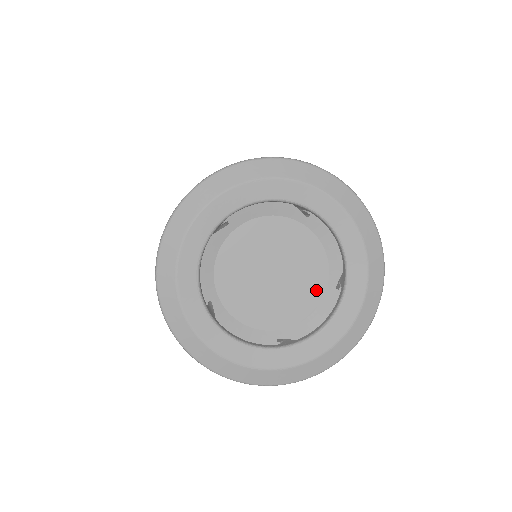
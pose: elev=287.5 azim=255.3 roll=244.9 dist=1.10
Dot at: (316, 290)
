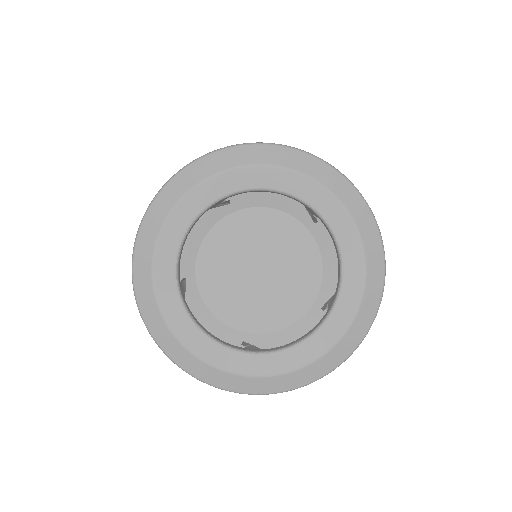
Dot at: (300, 303)
